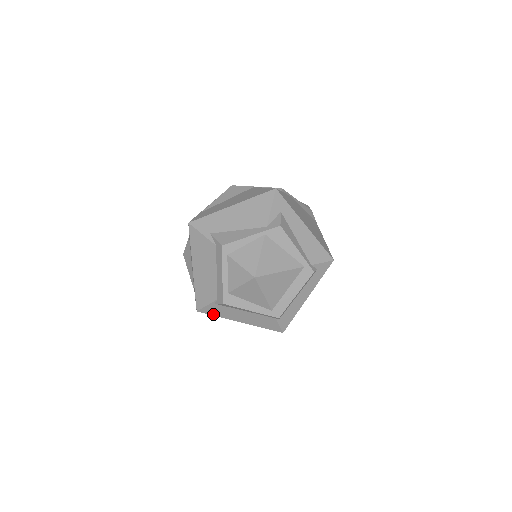
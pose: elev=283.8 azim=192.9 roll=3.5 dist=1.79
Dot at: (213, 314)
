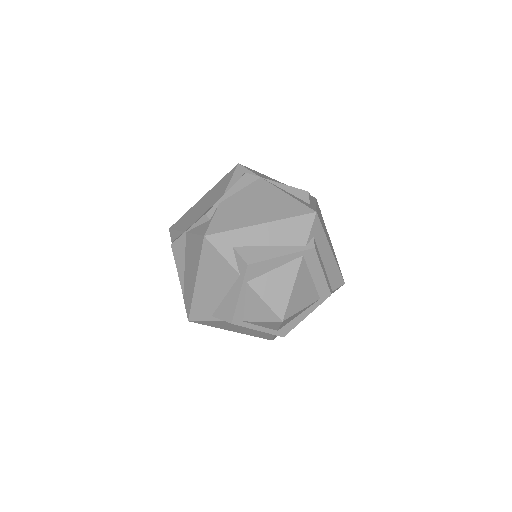
Dot at: occluded
